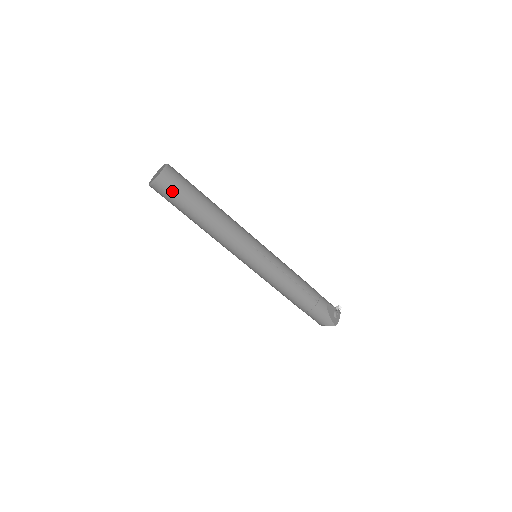
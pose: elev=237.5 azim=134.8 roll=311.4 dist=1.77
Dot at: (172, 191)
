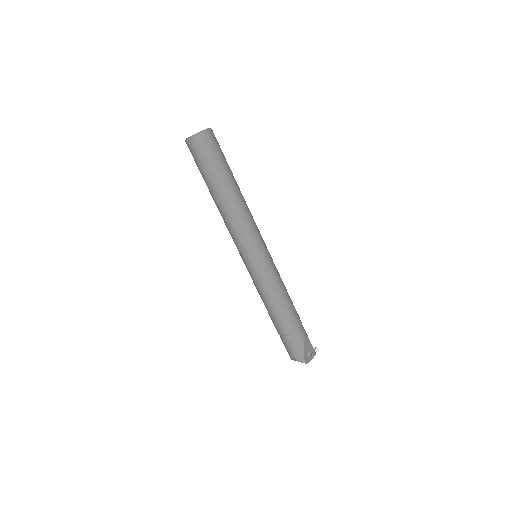
Dot at: (204, 153)
